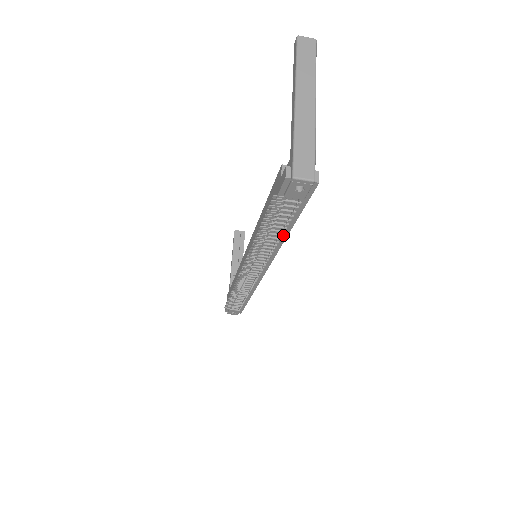
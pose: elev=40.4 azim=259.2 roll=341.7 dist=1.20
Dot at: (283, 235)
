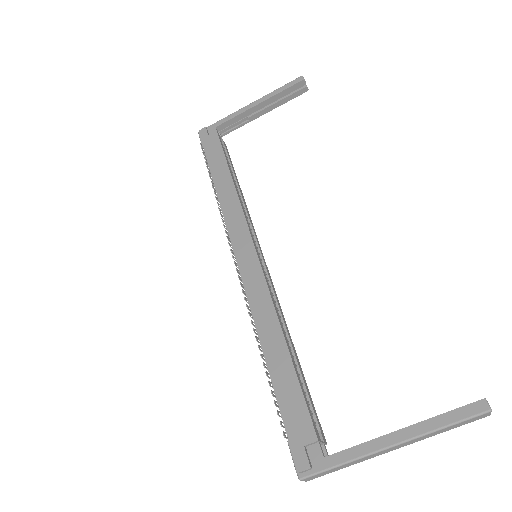
Dot at: occluded
